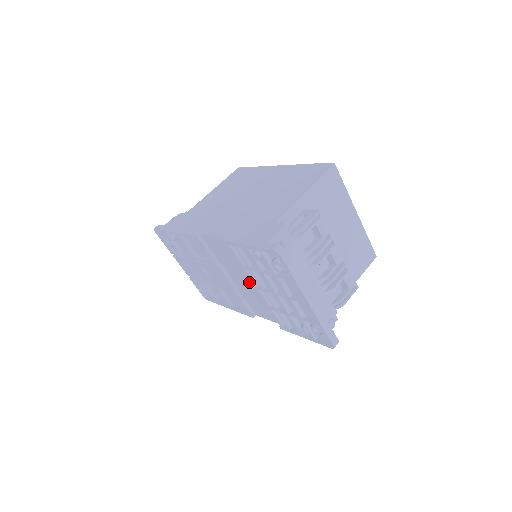
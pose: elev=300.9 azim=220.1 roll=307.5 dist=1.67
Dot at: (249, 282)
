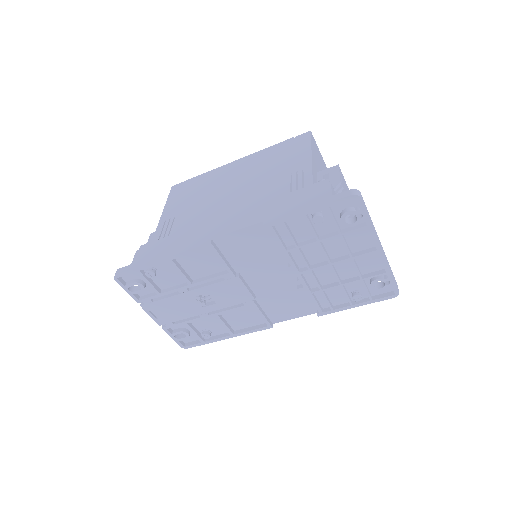
Dot at: (280, 275)
